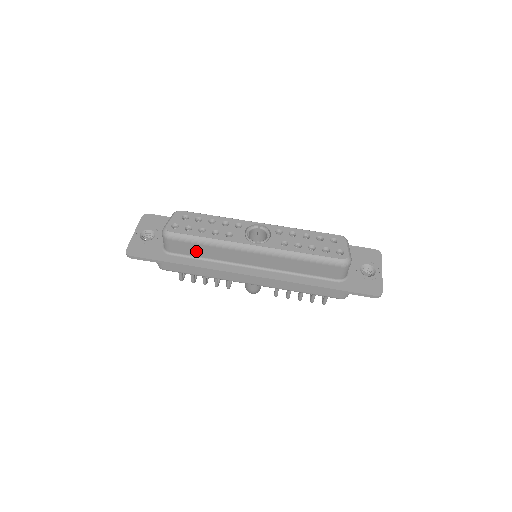
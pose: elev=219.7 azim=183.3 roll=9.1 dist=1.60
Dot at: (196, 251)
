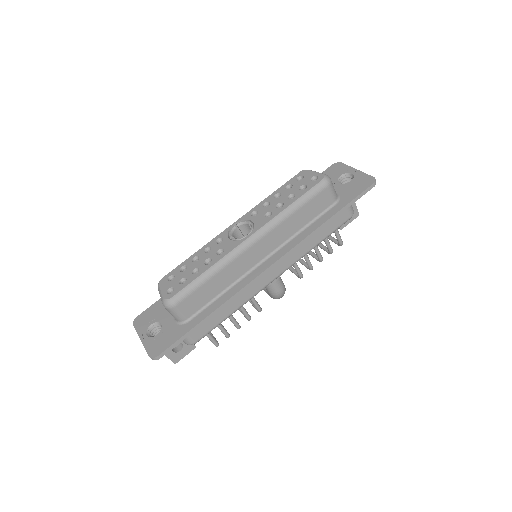
Dot at: (208, 294)
